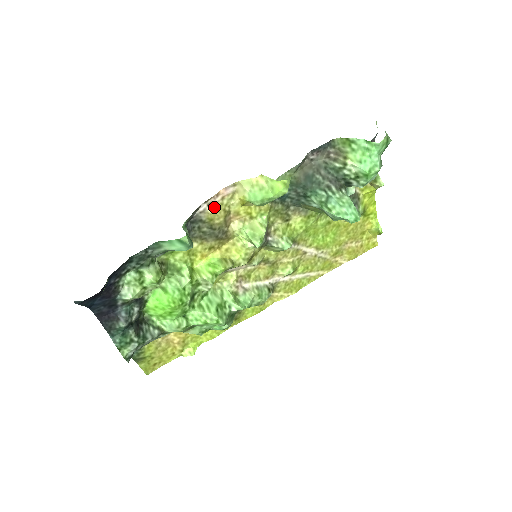
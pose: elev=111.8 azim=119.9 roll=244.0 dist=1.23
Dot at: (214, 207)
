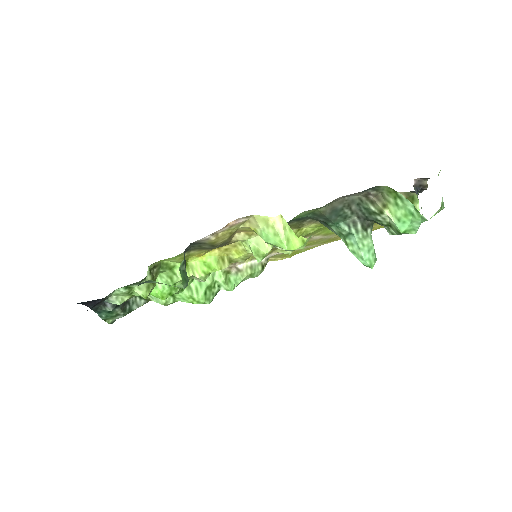
Dot at: (219, 234)
